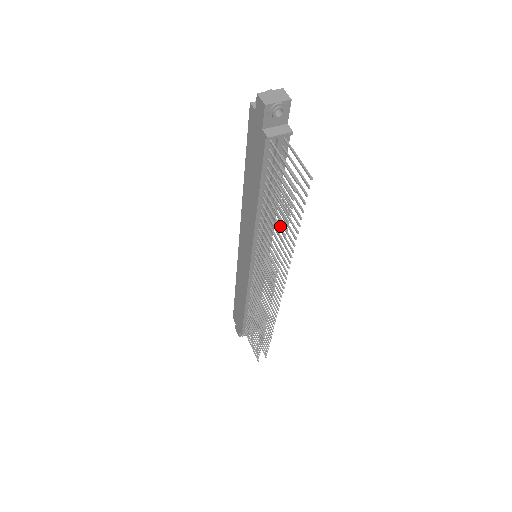
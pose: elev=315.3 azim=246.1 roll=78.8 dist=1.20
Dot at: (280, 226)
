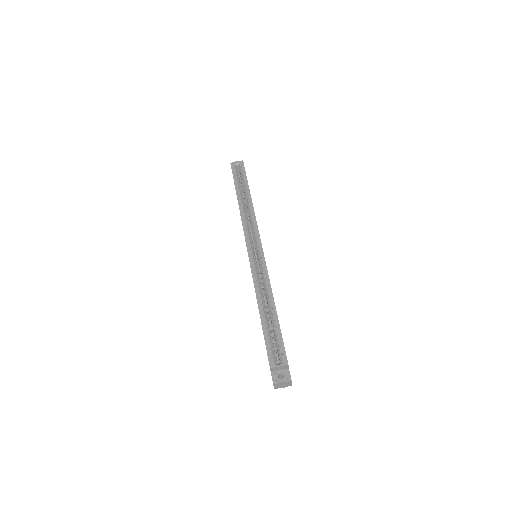
Dot at: occluded
